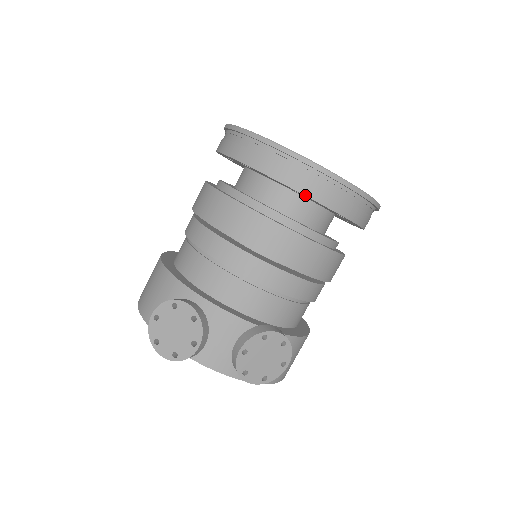
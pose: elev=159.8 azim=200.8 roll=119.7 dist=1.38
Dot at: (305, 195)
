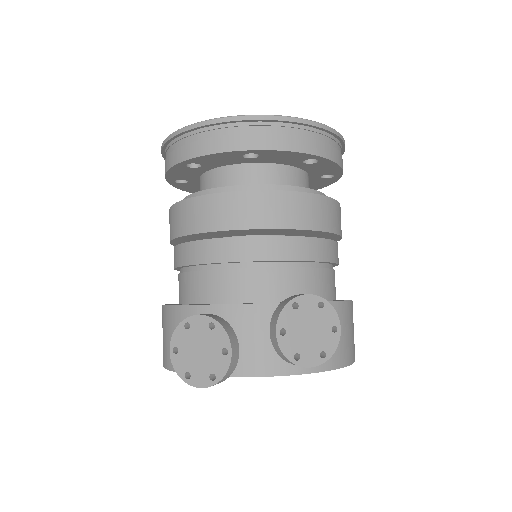
Dot at: (257, 150)
